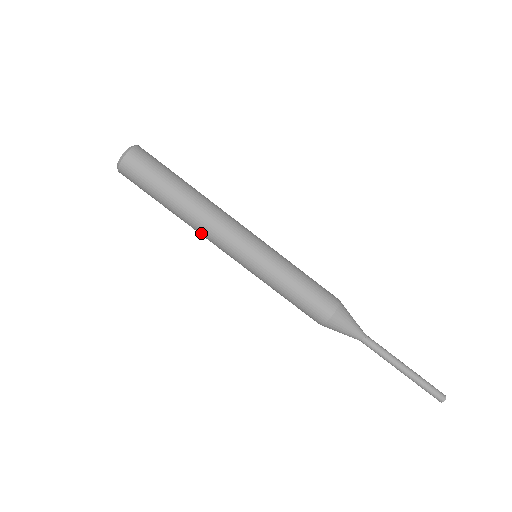
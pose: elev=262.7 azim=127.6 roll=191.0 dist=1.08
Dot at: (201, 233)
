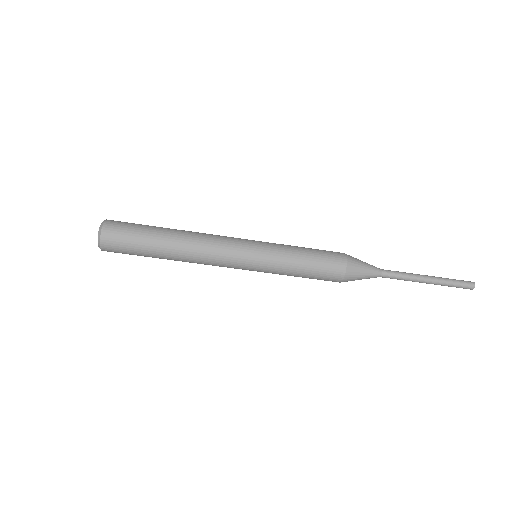
Dot at: occluded
